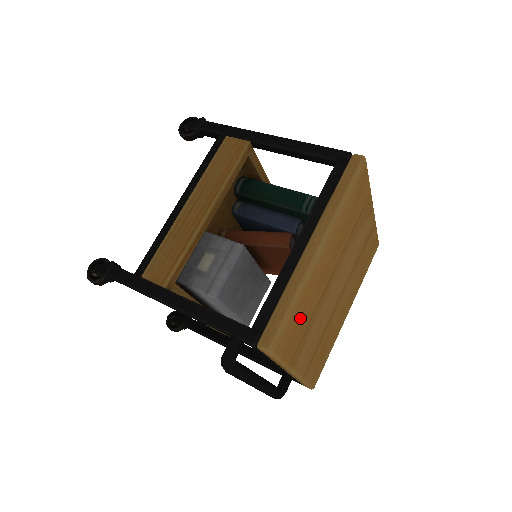
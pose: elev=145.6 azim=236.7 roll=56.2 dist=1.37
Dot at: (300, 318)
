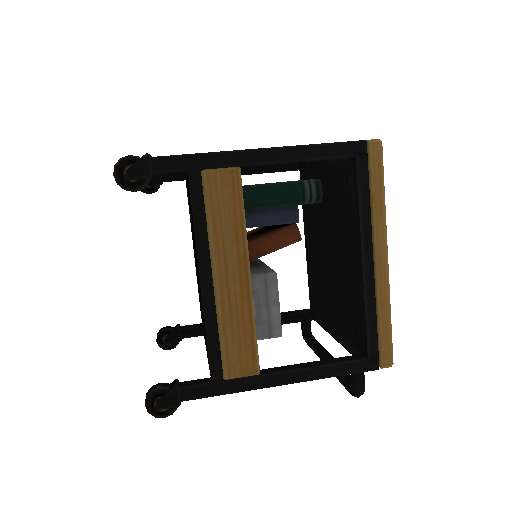
Dot at: occluded
